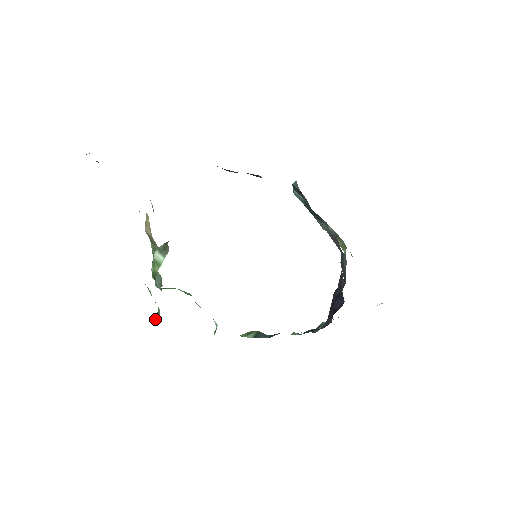
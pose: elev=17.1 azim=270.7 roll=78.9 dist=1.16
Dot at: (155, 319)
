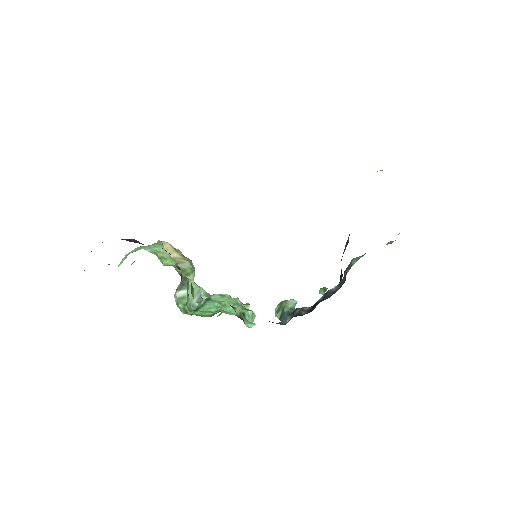
Dot at: occluded
